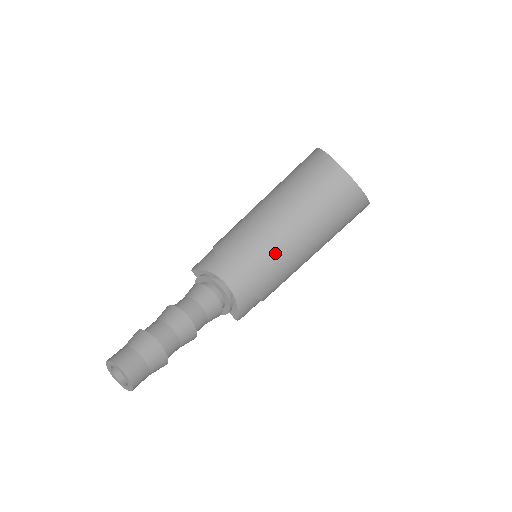
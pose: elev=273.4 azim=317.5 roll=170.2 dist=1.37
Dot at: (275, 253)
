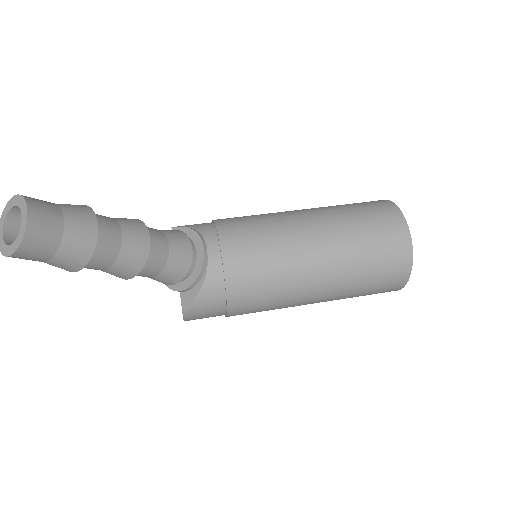
Dot at: (286, 258)
